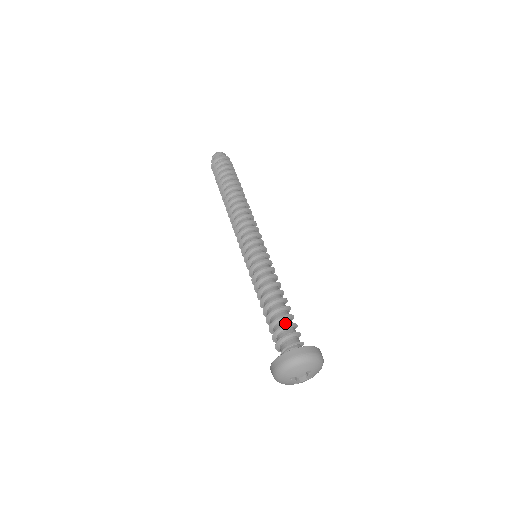
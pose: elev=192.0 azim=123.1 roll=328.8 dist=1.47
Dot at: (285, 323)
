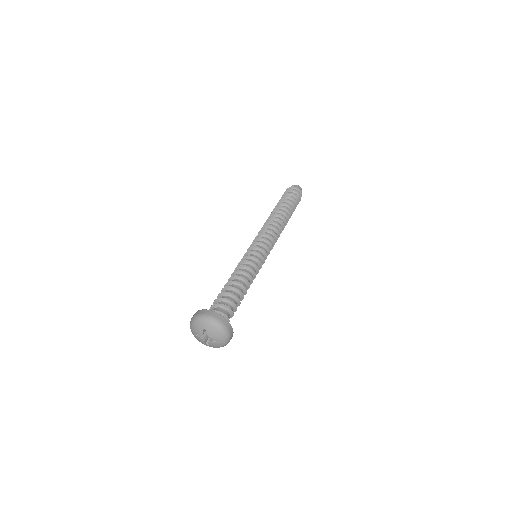
Dot at: (222, 298)
